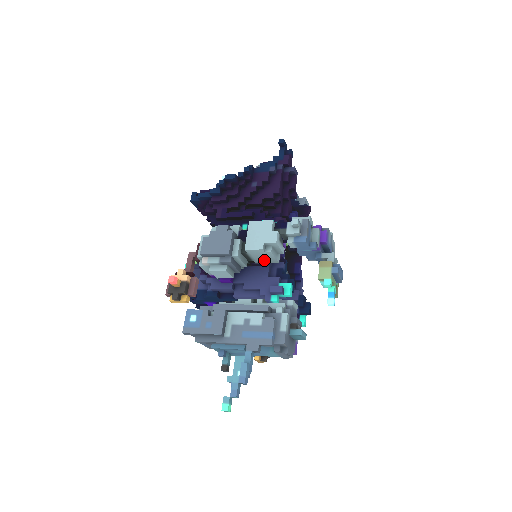
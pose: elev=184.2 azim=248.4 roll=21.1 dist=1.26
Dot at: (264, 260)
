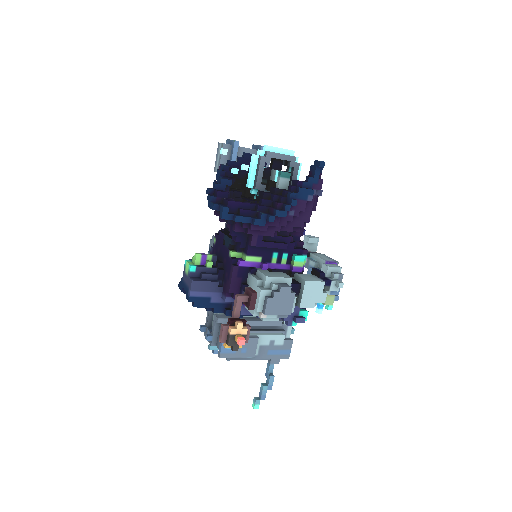
Dot at: occluded
